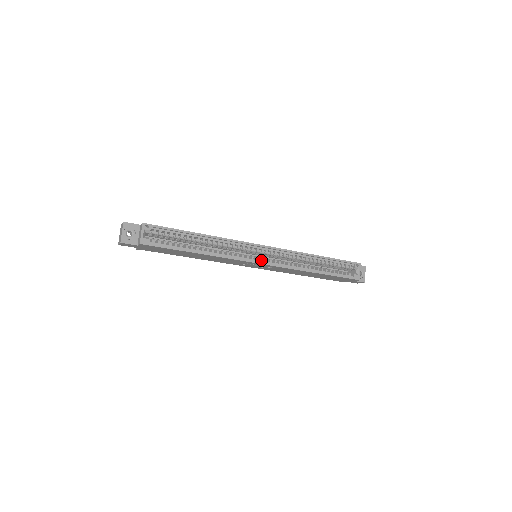
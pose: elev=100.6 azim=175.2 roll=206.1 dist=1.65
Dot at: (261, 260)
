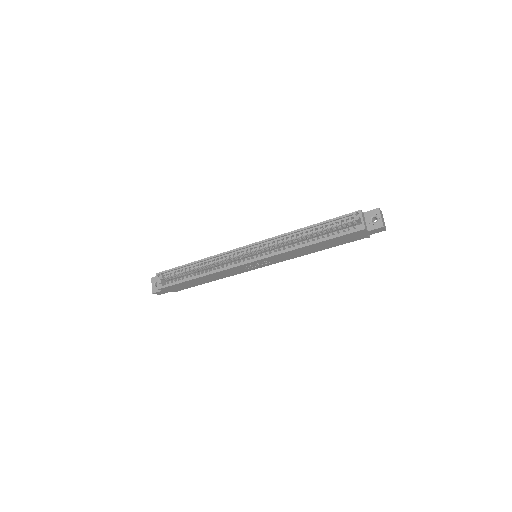
Dot at: (250, 259)
